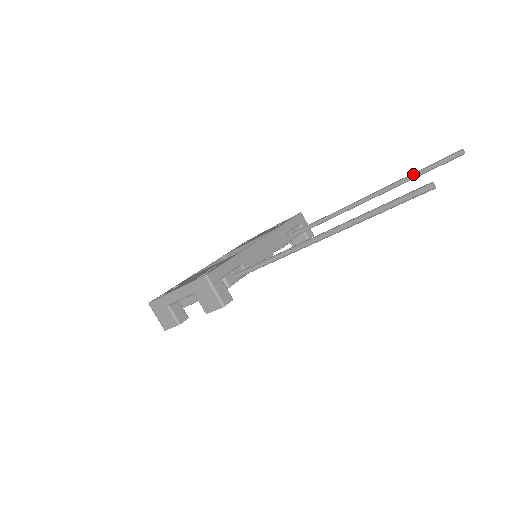
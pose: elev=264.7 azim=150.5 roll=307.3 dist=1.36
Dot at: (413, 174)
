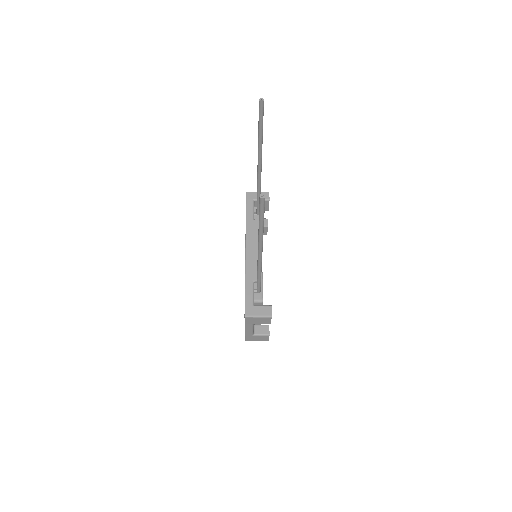
Dot at: (259, 135)
